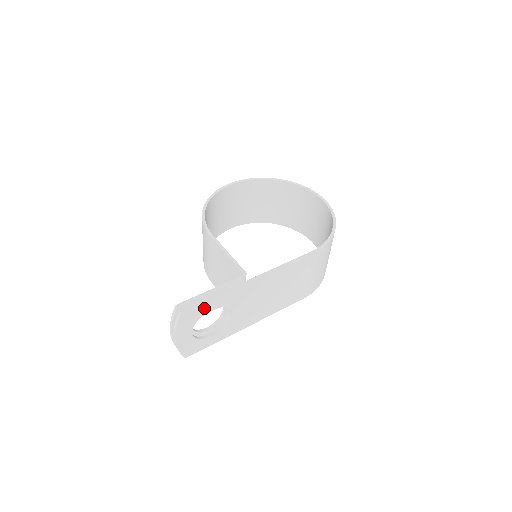
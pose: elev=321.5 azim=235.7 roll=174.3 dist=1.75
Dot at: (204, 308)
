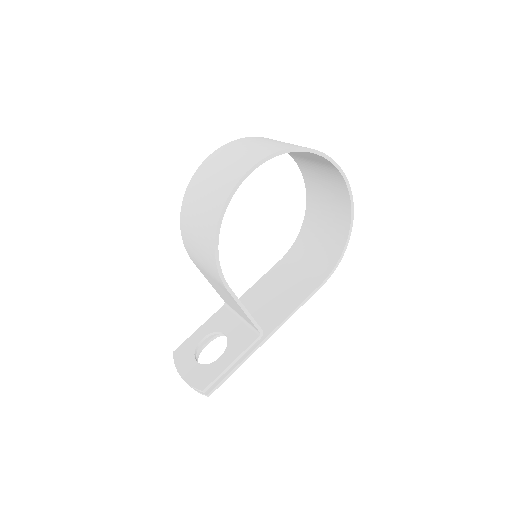
Dot at: (223, 374)
